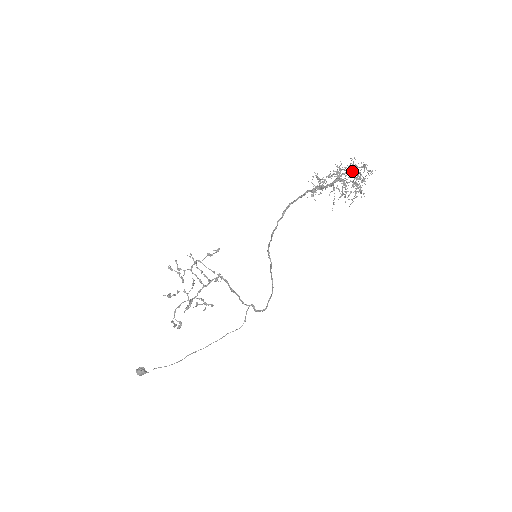
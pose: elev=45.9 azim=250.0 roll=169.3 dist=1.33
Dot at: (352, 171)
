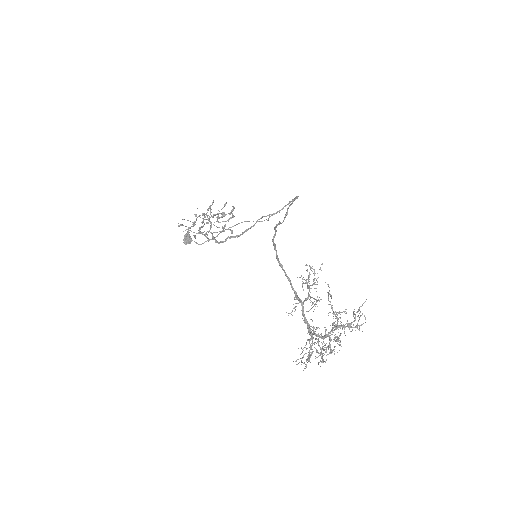
Dot at: occluded
